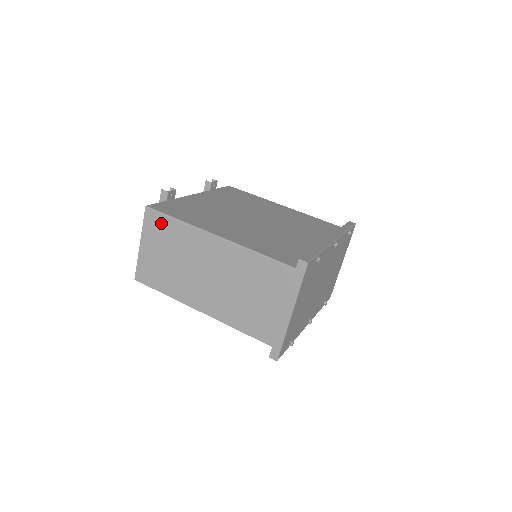
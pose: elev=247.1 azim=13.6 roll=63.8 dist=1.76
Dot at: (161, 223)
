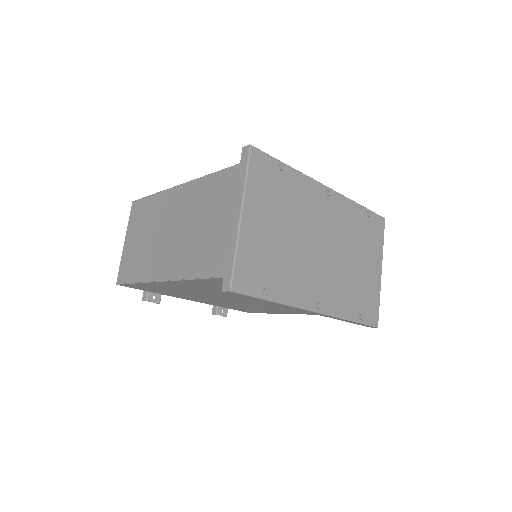
Dot at: (141, 208)
